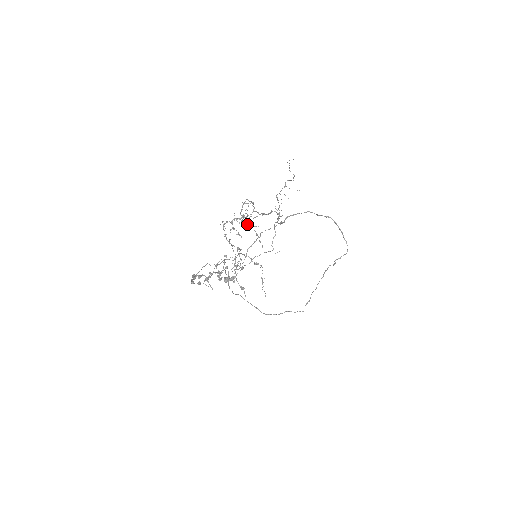
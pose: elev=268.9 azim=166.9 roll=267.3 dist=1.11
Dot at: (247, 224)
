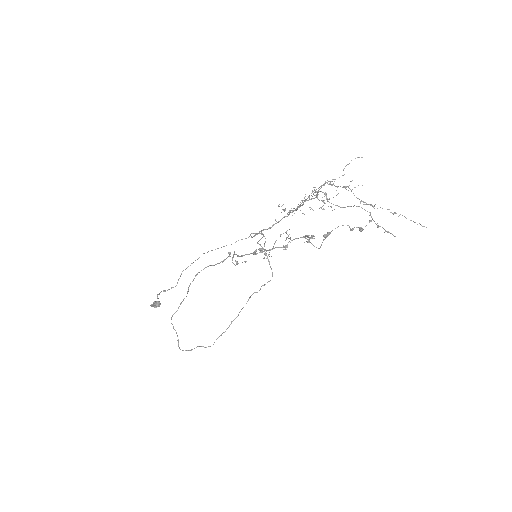
Dot at: occluded
